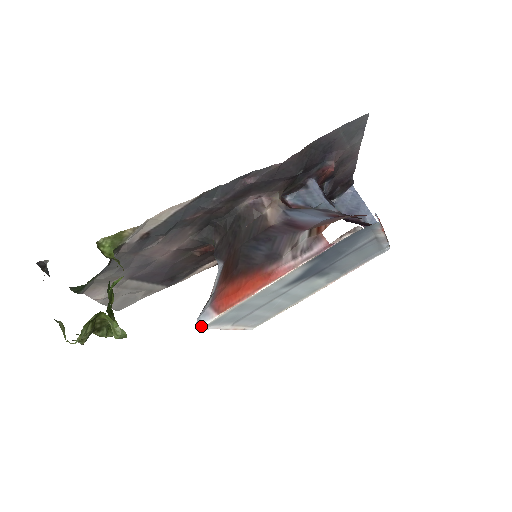
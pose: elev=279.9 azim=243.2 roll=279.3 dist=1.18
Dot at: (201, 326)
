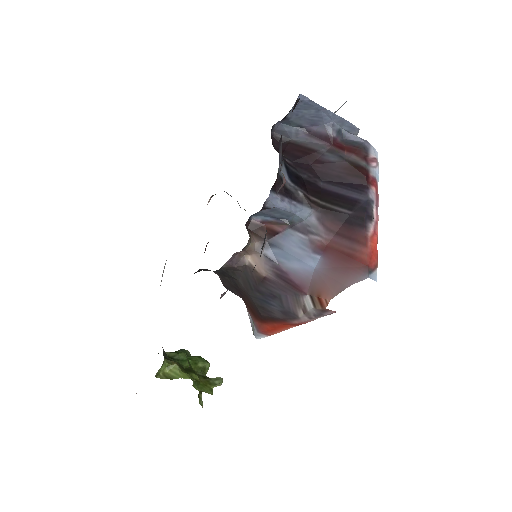
Dot at: (260, 338)
